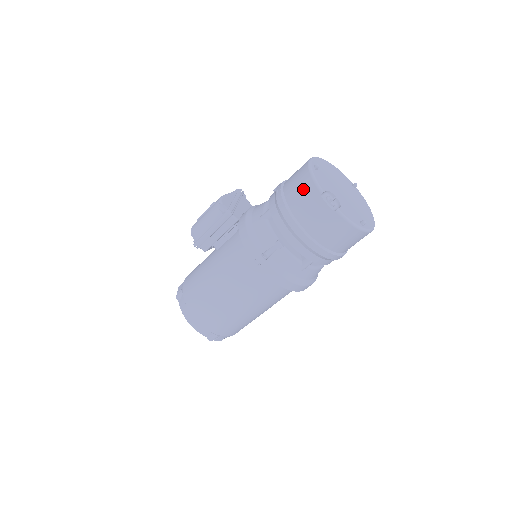
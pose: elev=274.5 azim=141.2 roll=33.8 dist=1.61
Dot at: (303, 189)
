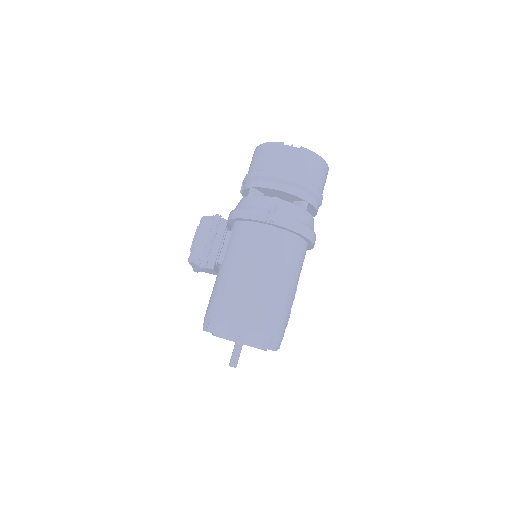
Dot at: (268, 152)
